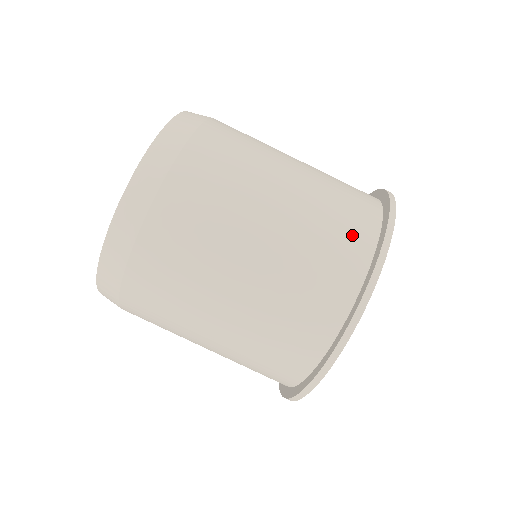
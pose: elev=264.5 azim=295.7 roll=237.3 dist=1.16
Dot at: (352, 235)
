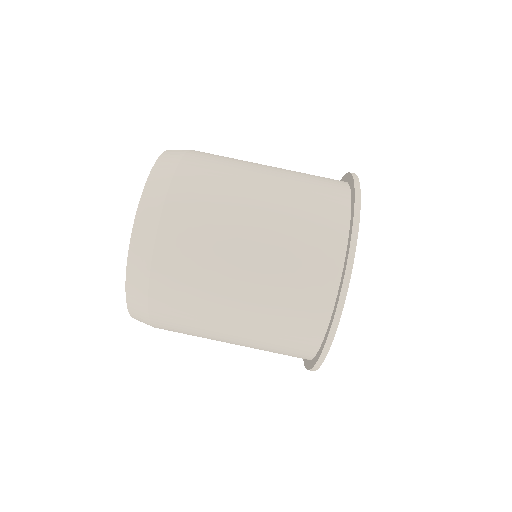
Dot at: (313, 292)
